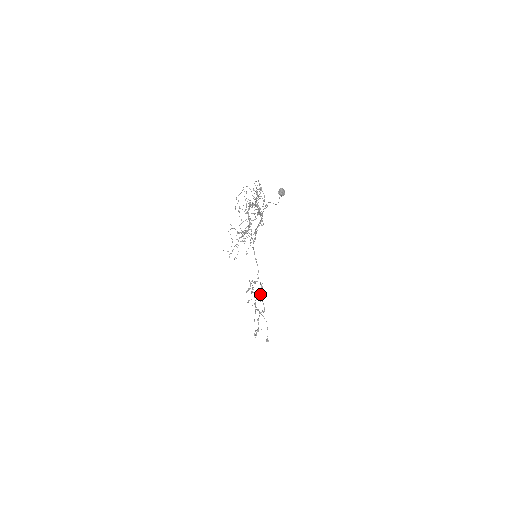
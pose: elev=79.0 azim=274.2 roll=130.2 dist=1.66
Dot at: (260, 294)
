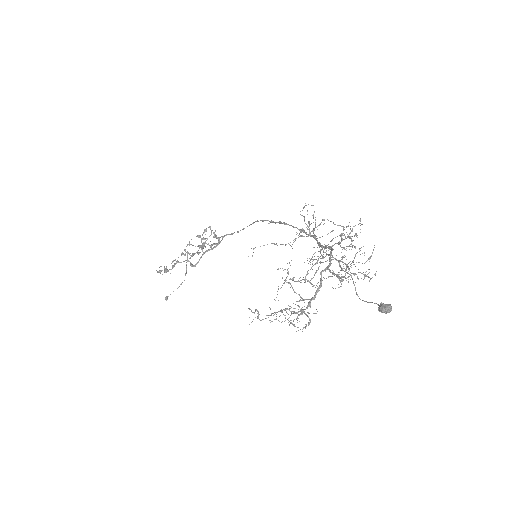
Dot at: (206, 243)
